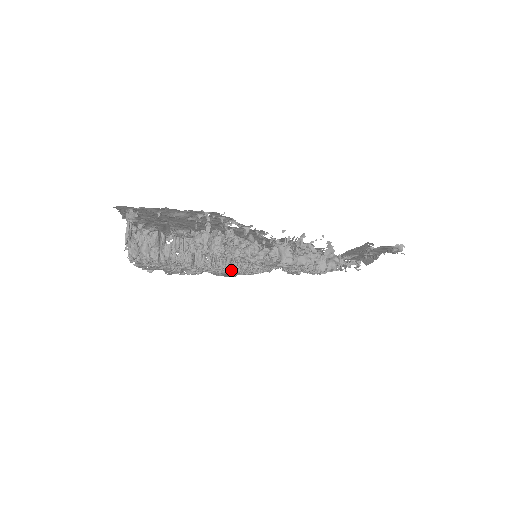
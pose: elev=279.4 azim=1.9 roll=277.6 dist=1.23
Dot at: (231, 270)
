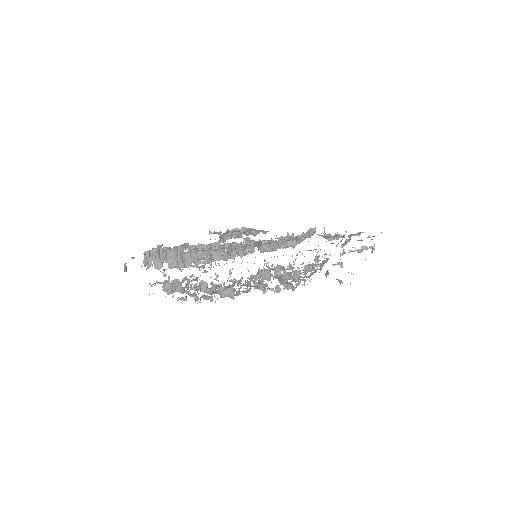
Dot at: occluded
